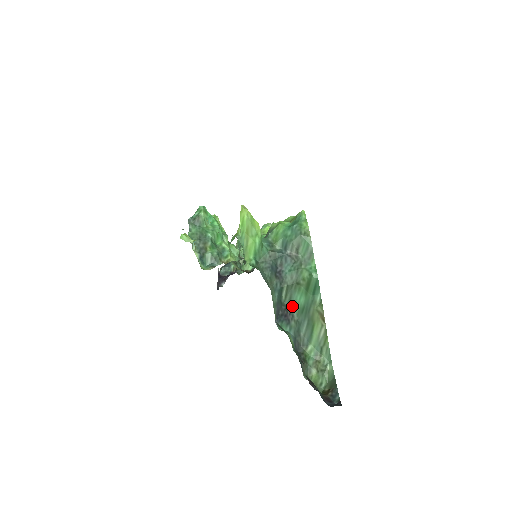
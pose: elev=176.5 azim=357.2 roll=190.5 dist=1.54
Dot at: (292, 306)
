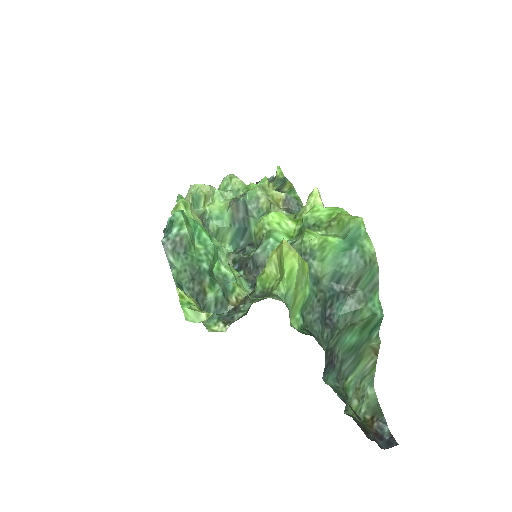
Dot at: (338, 347)
